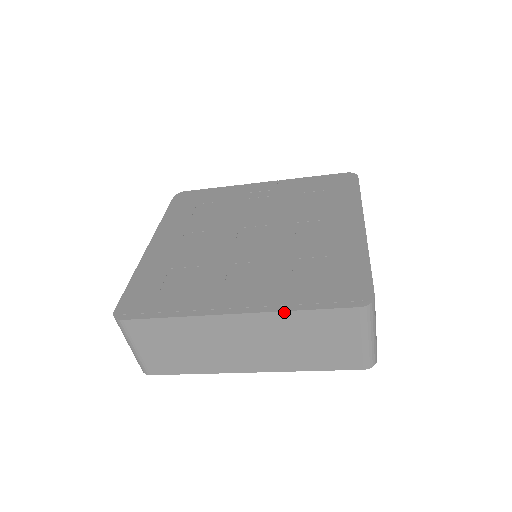
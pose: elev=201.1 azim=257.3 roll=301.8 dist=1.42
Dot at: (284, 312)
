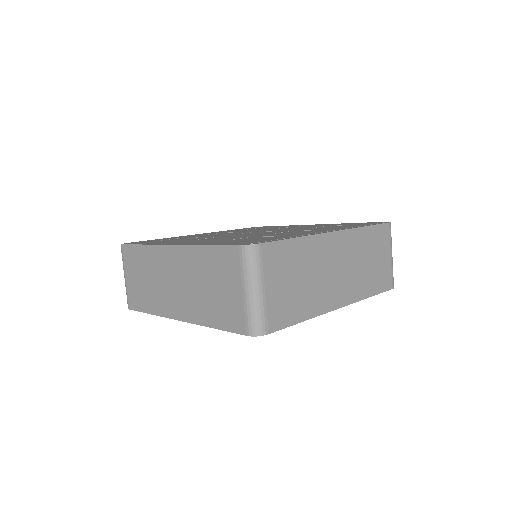
Dot at: (196, 246)
